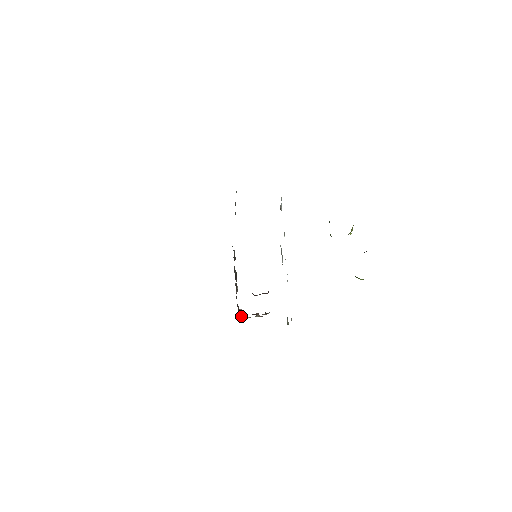
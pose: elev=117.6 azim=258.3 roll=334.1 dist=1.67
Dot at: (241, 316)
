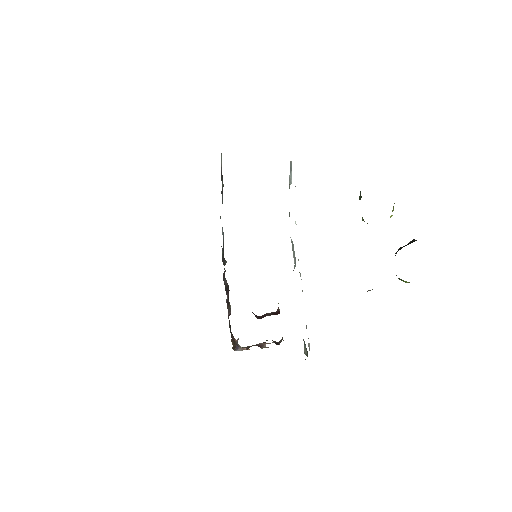
Dot at: (237, 349)
